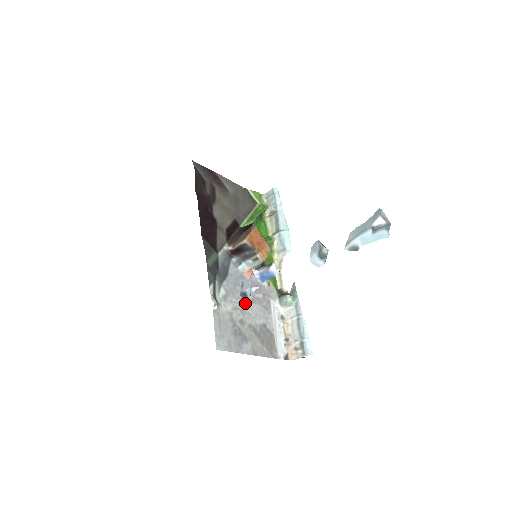
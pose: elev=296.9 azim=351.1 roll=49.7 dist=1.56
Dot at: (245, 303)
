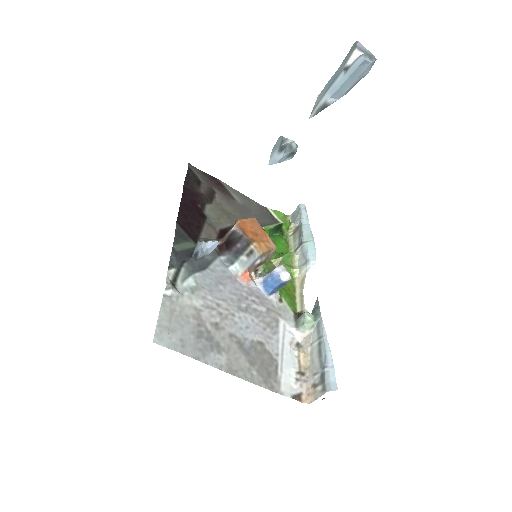
Dot at: (230, 307)
